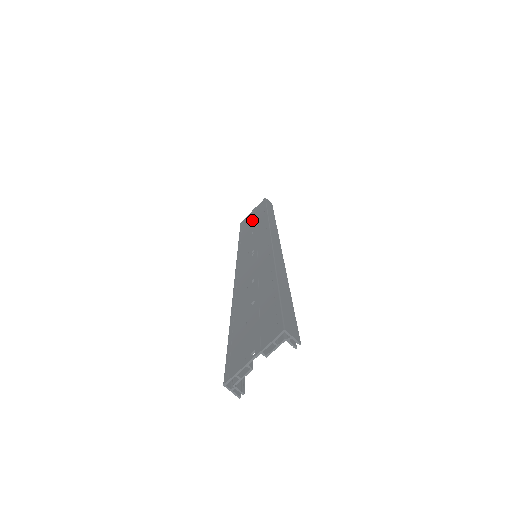
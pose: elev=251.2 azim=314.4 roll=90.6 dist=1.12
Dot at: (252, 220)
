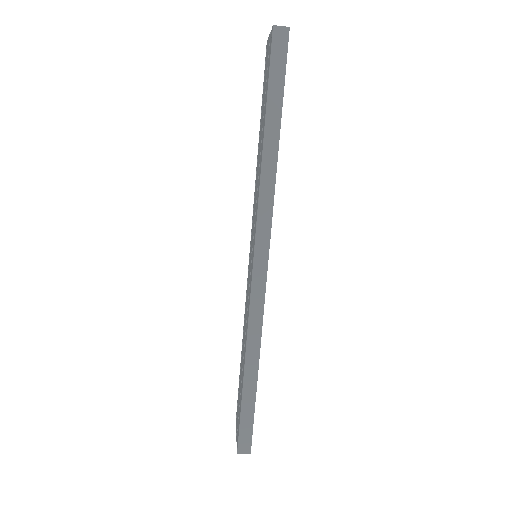
Dot at: (263, 105)
